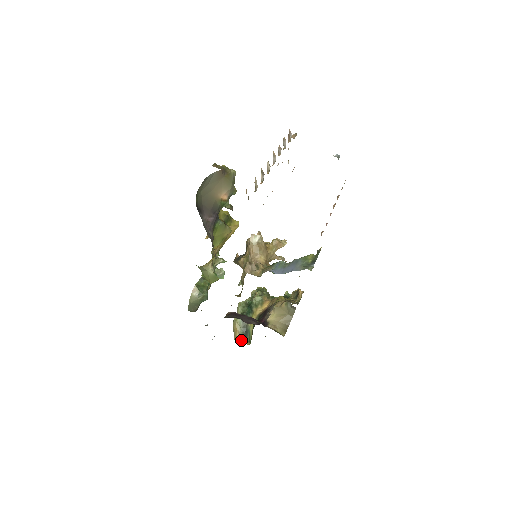
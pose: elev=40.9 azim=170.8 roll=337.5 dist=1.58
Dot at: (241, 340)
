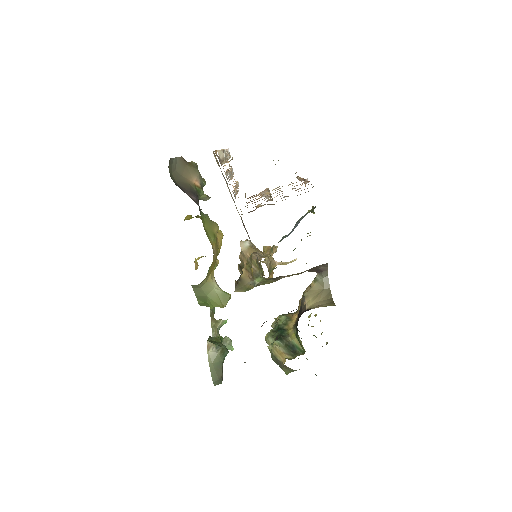
Dot at: (292, 358)
